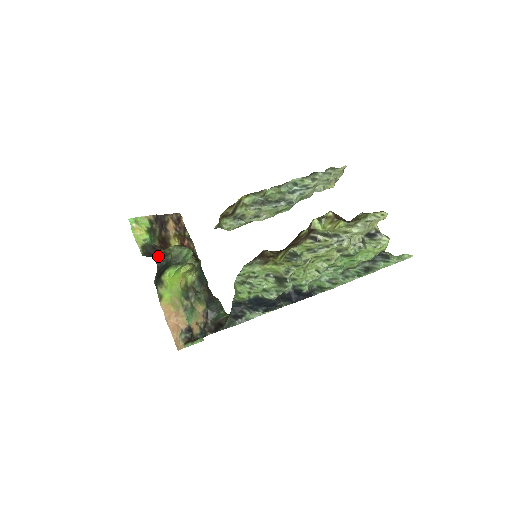
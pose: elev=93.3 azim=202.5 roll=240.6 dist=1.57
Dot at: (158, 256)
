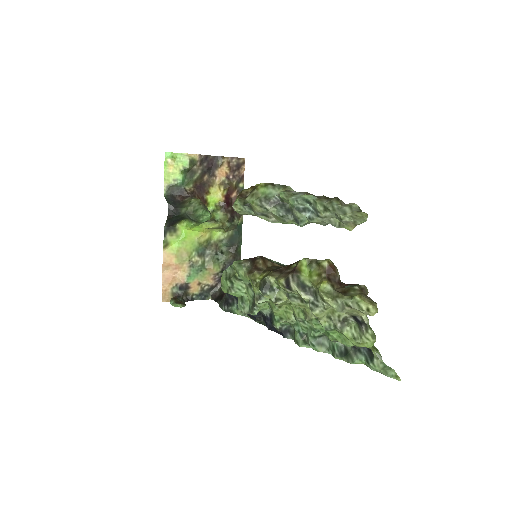
Dot at: (176, 204)
